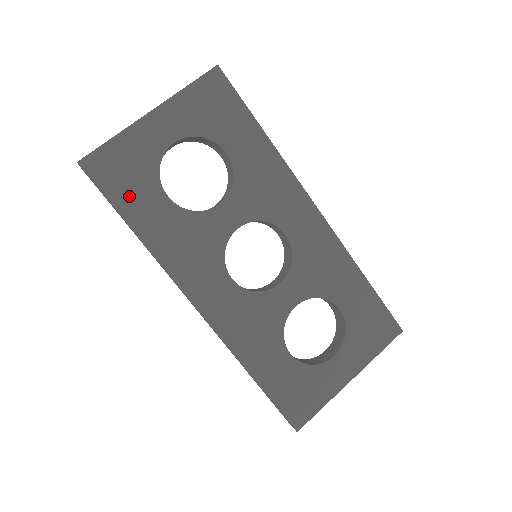
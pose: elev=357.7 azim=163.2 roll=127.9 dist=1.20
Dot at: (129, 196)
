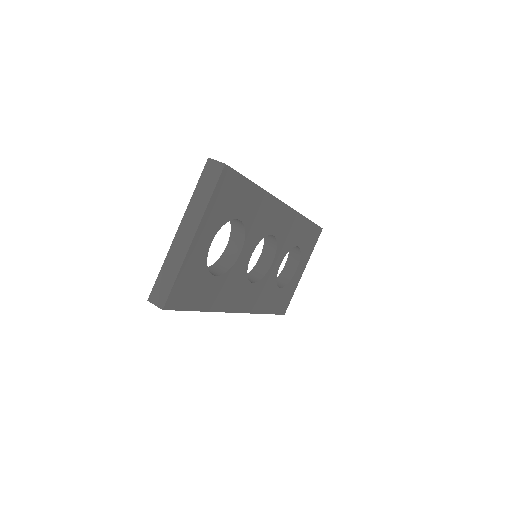
Dot at: (196, 297)
